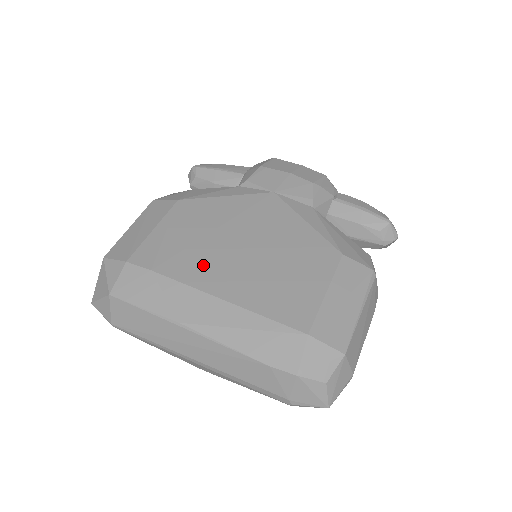
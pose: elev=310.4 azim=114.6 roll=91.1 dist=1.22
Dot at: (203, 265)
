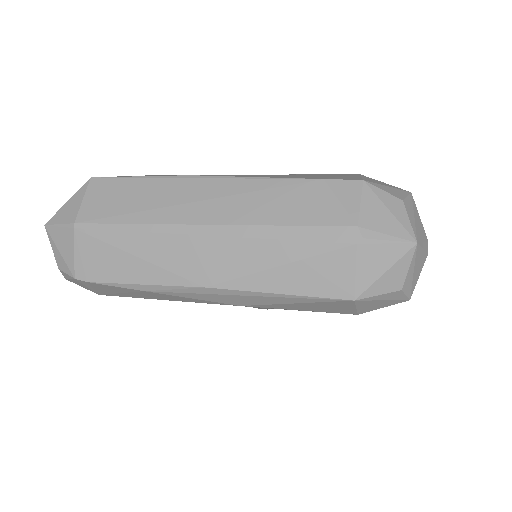
Dot at: occluded
